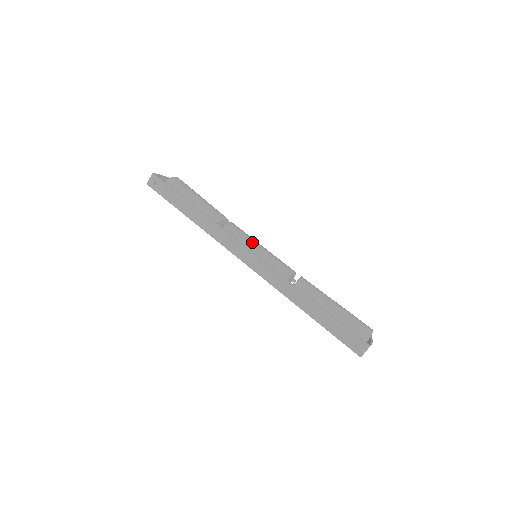
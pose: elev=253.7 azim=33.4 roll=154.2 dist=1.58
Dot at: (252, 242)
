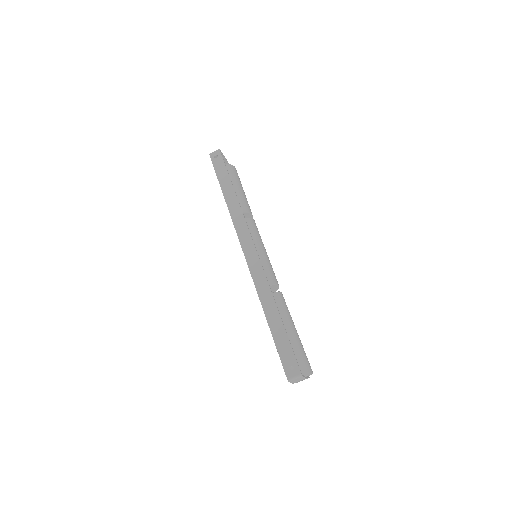
Dot at: (260, 242)
